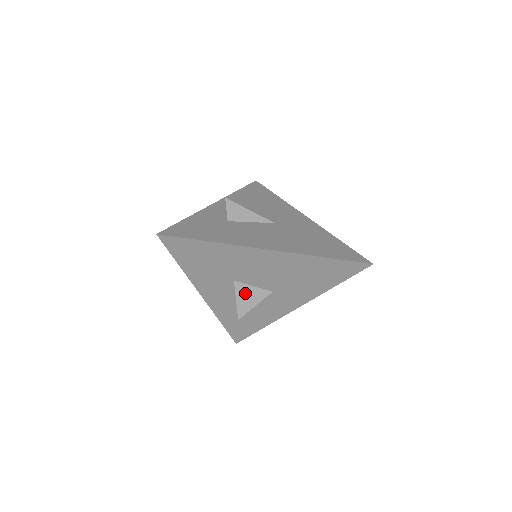
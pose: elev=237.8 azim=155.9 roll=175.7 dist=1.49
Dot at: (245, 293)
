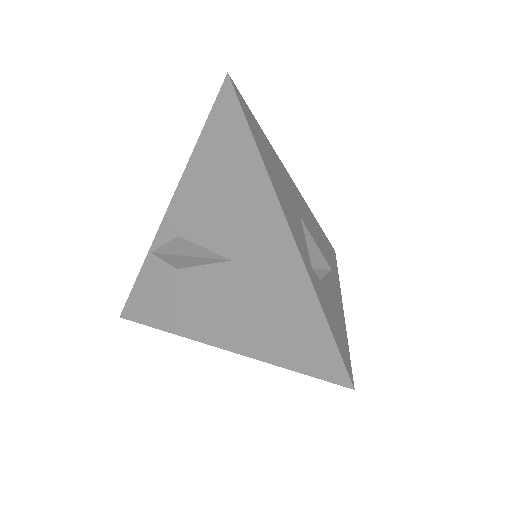
Dot at: occluded
